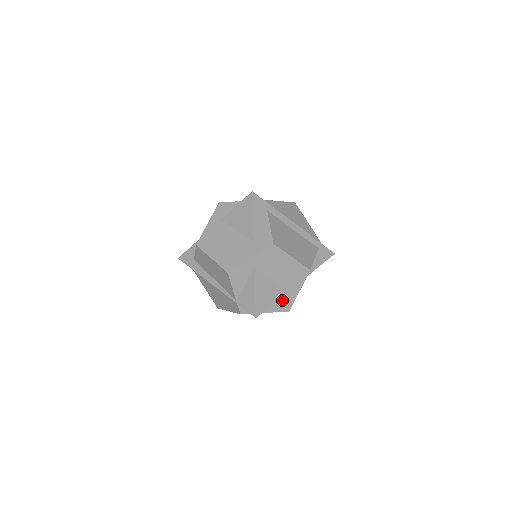
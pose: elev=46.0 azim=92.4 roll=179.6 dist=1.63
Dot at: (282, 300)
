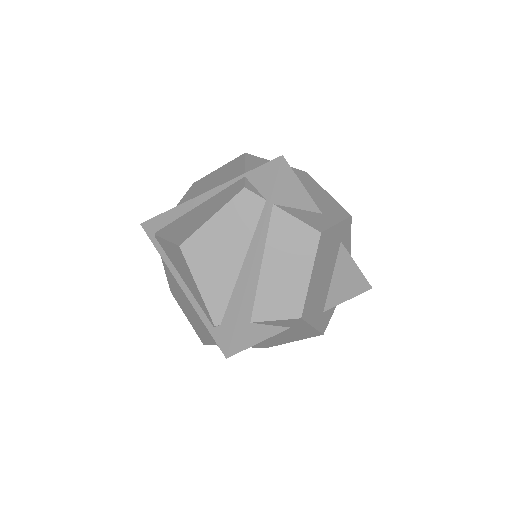
Dot at: (311, 215)
